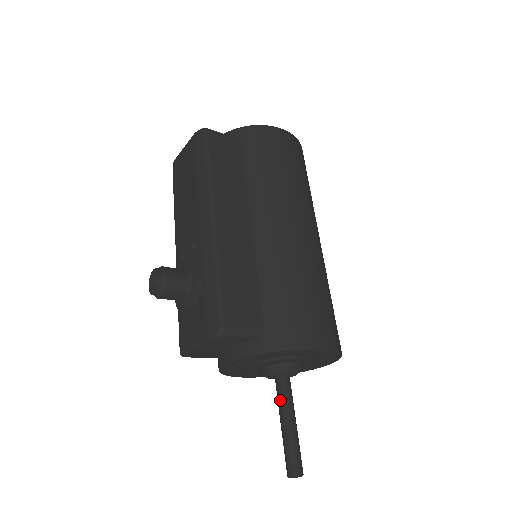
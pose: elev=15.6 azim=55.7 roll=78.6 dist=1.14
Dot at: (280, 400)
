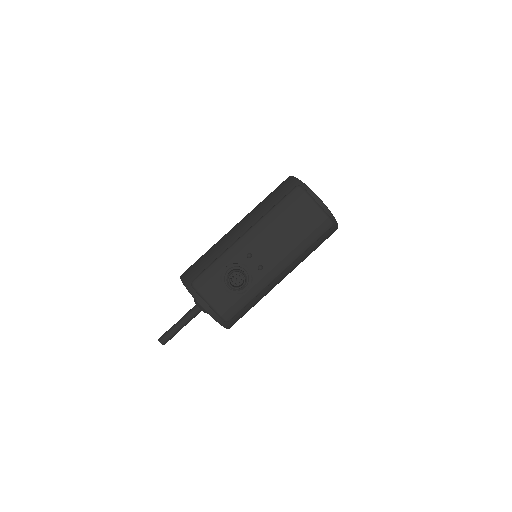
Dot at: (190, 317)
